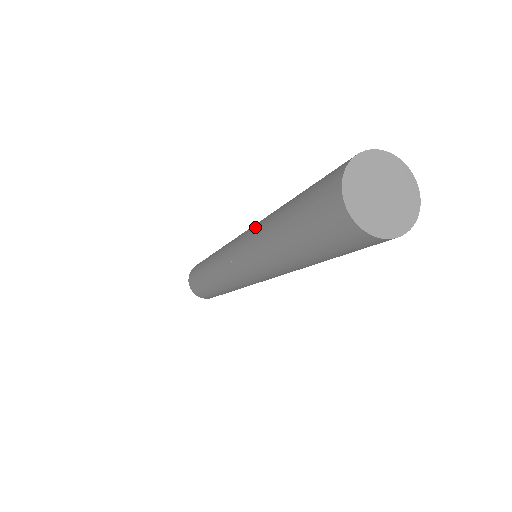
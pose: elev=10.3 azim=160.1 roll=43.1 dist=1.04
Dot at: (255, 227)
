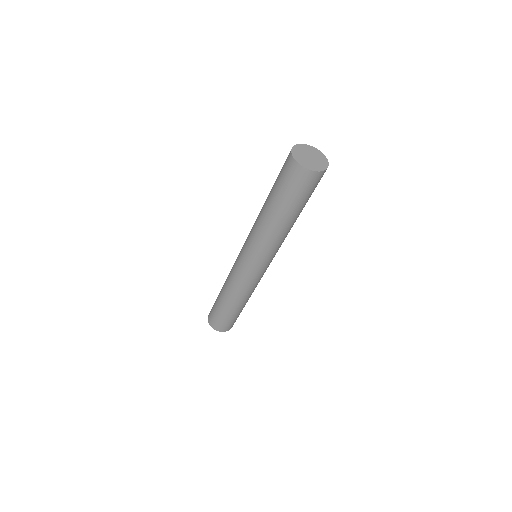
Dot at: occluded
